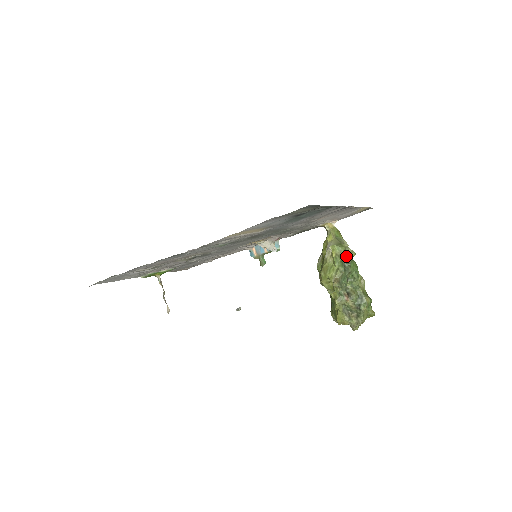
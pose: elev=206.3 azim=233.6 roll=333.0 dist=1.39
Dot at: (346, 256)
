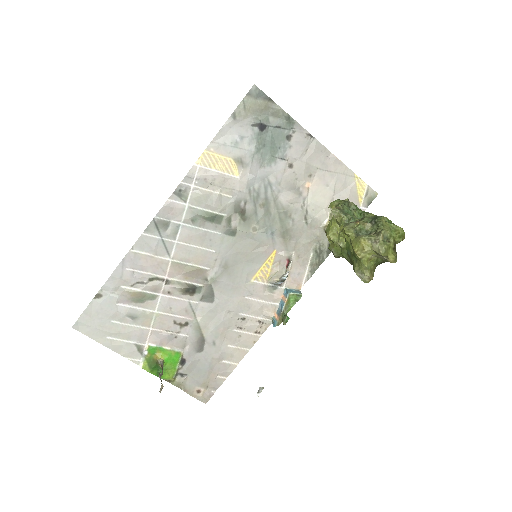
Dot at: (347, 203)
